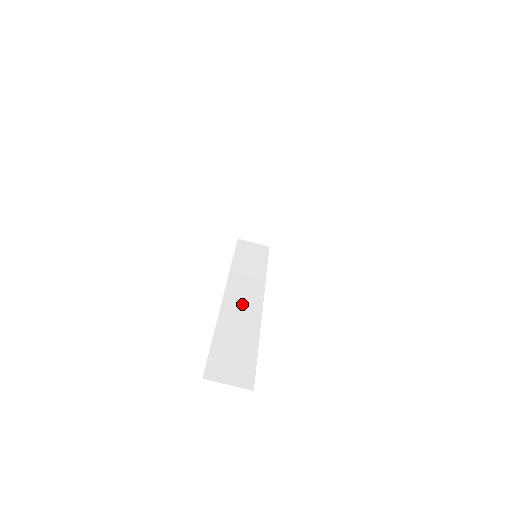
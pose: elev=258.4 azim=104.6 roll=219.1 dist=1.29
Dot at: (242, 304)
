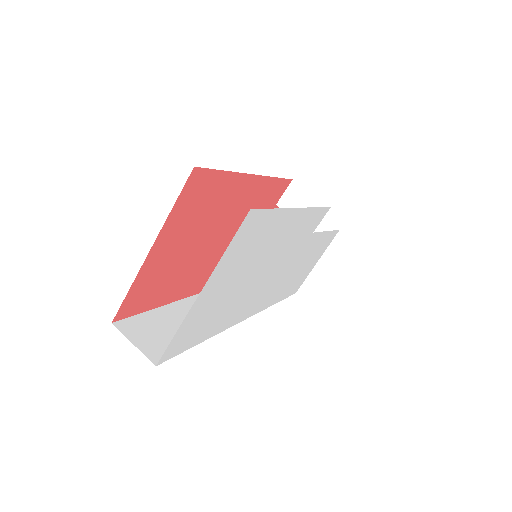
Dot at: occluded
